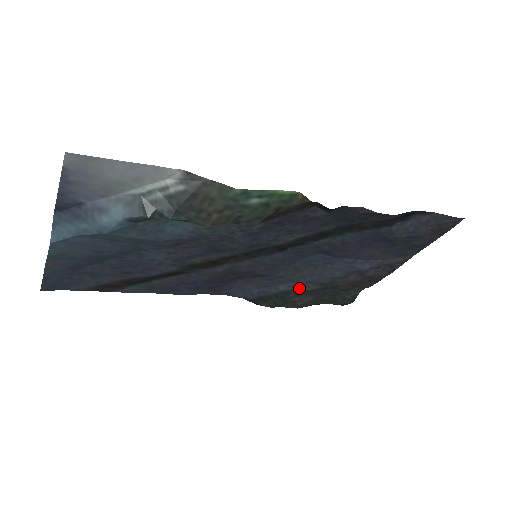
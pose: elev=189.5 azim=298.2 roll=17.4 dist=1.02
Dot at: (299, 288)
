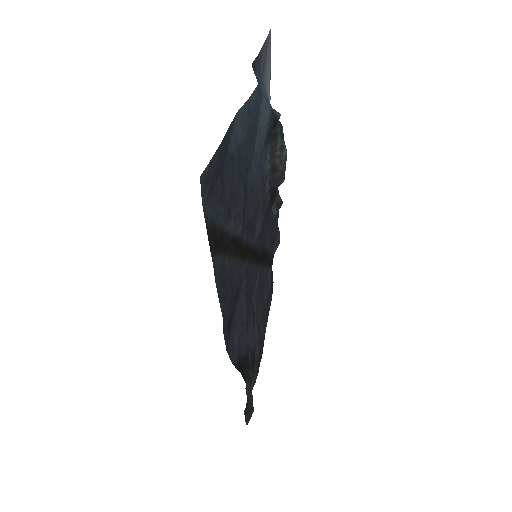
Dot at: (248, 355)
